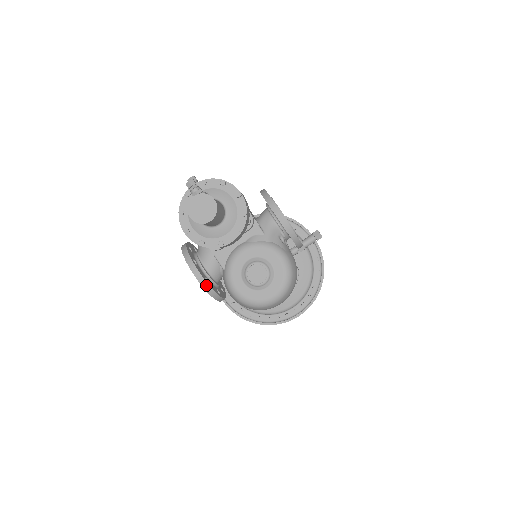
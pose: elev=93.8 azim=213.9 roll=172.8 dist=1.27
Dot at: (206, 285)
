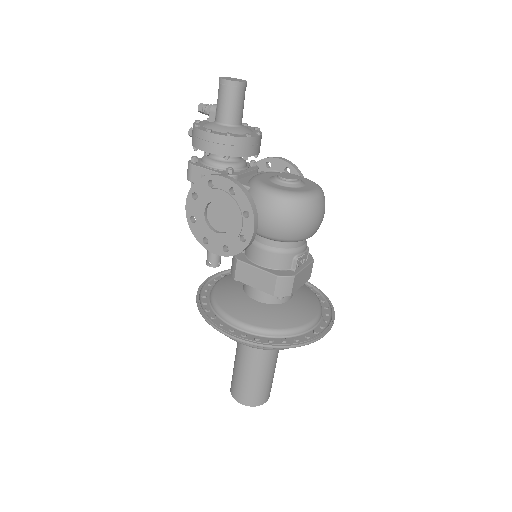
Dot at: (240, 185)
